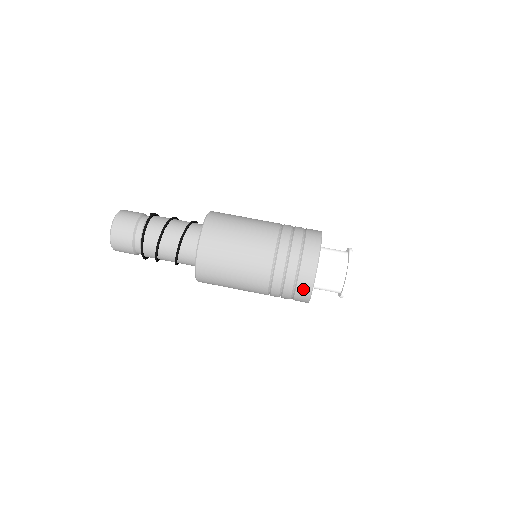
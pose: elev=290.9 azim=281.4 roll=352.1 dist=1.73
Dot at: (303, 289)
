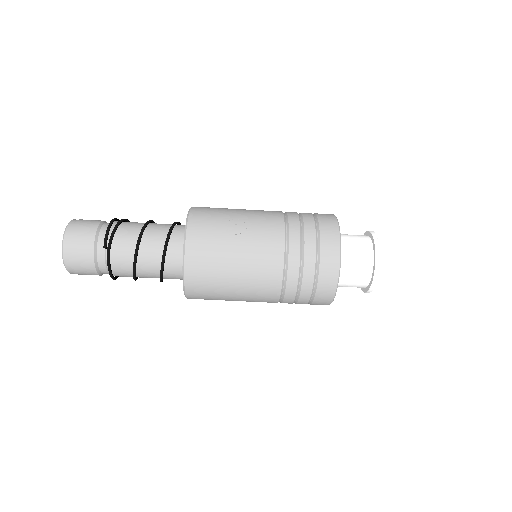
Dot at: occluded
